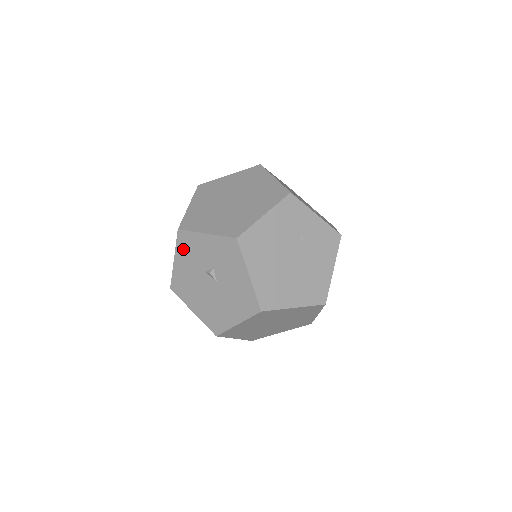
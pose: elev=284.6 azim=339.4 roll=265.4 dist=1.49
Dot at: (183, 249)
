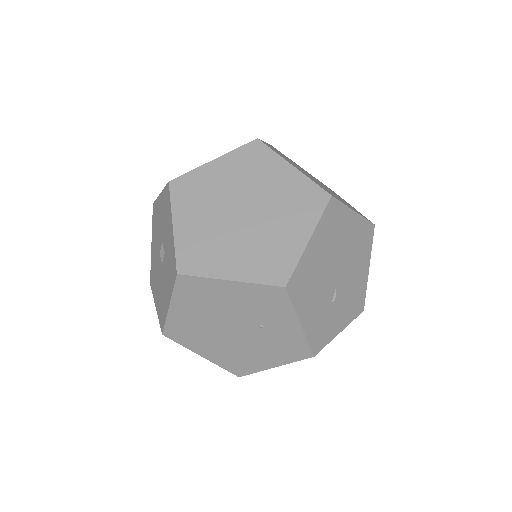
Dot at: (164, 201)
